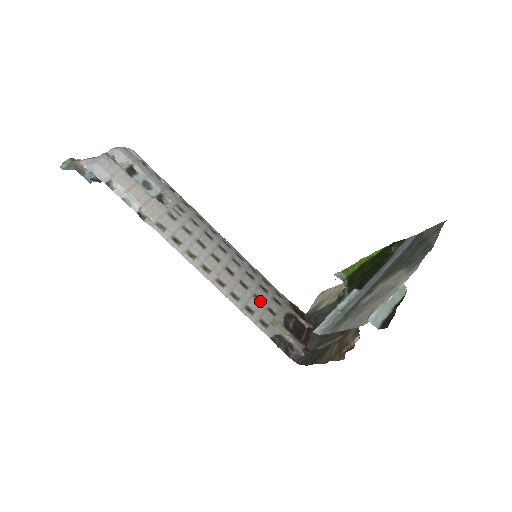
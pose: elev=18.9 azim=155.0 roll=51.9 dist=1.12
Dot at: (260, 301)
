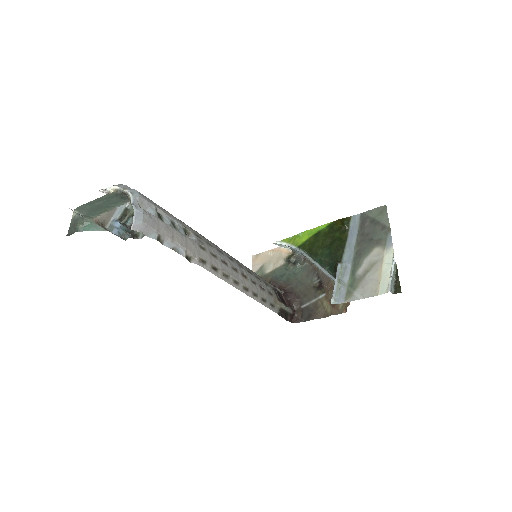
Dot at: (264, 289)
